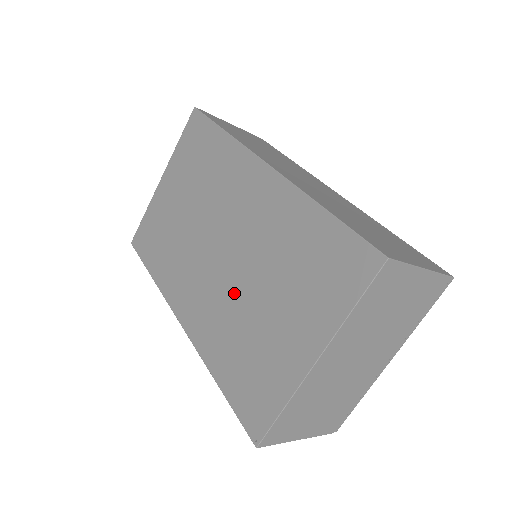
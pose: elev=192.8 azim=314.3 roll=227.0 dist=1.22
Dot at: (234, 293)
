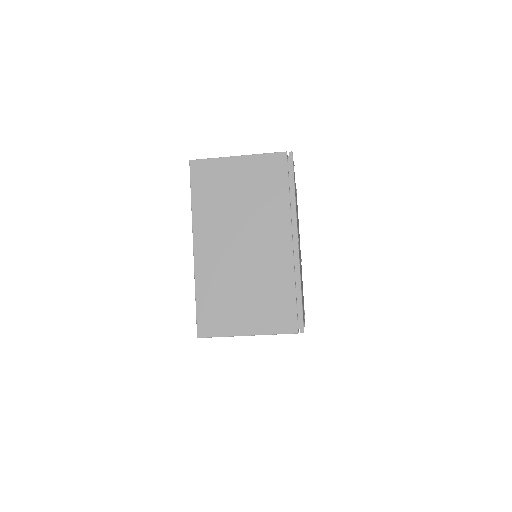
Dot at: occluded
